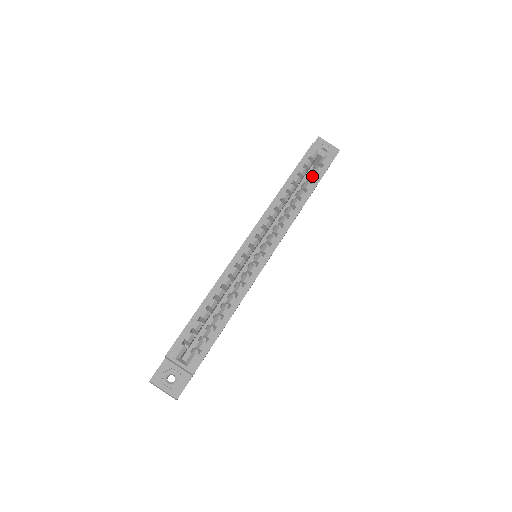
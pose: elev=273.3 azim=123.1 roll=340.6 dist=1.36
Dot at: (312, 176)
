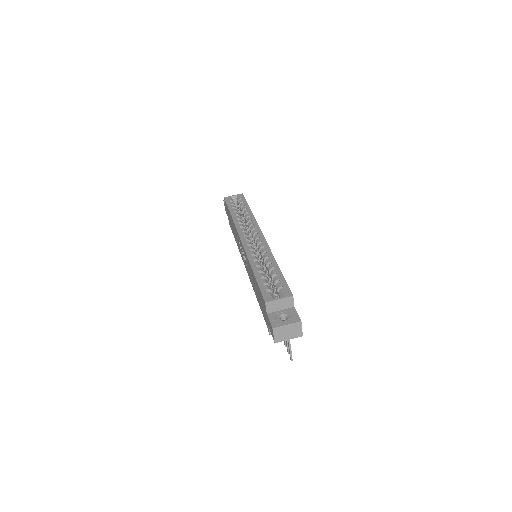
Dot at: (241, 204)
